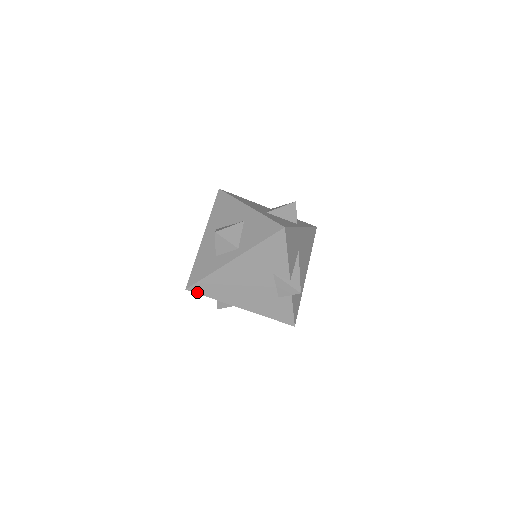
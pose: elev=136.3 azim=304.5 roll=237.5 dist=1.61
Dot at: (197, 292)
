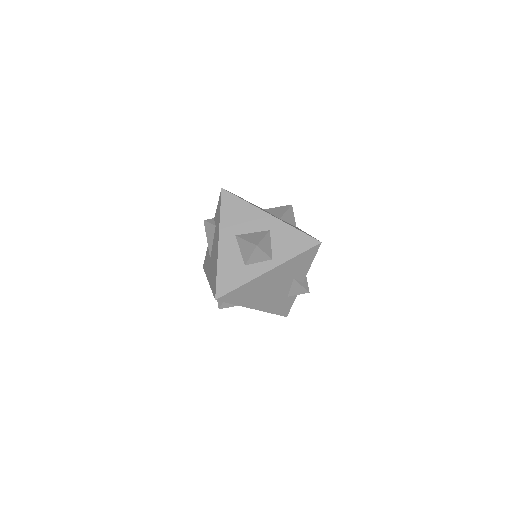
Dot at: (224, 301)
